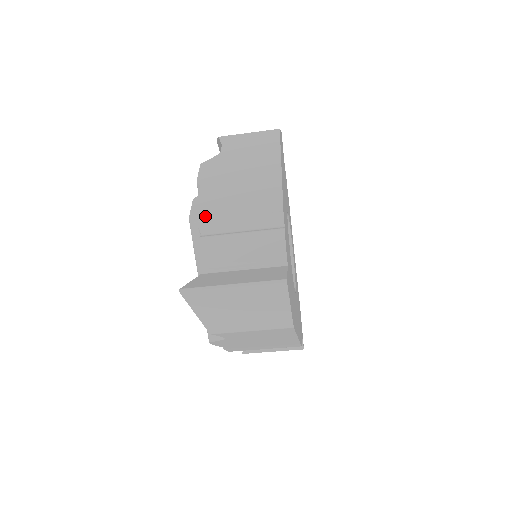
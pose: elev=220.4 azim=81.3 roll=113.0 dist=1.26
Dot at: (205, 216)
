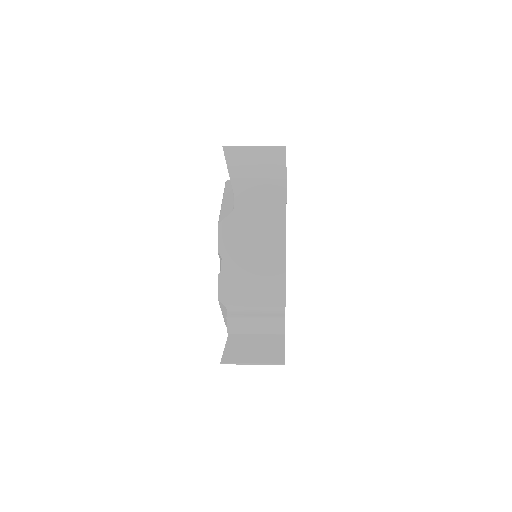
Dot at: (230, 298)
